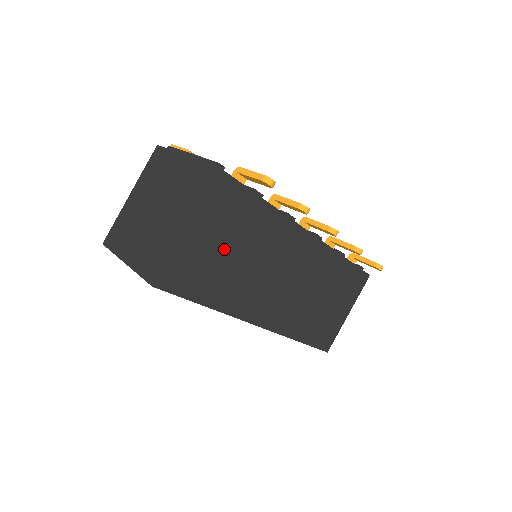
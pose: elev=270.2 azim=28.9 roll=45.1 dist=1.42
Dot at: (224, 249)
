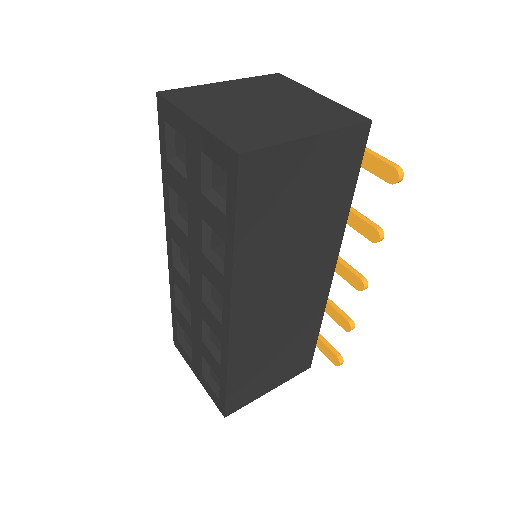
Dot at: (299, 201)
